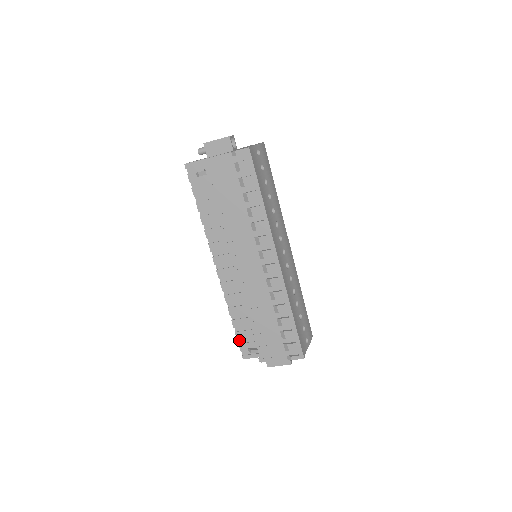
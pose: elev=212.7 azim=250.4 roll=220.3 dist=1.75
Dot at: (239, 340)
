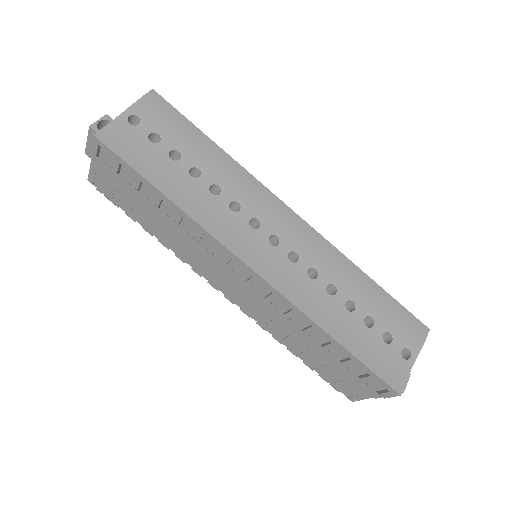
Dot at: occluded
